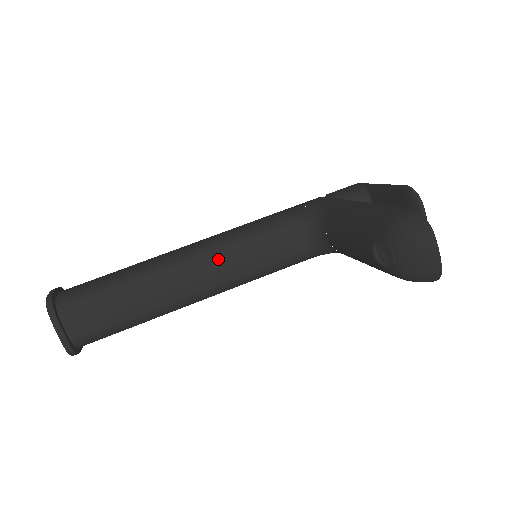
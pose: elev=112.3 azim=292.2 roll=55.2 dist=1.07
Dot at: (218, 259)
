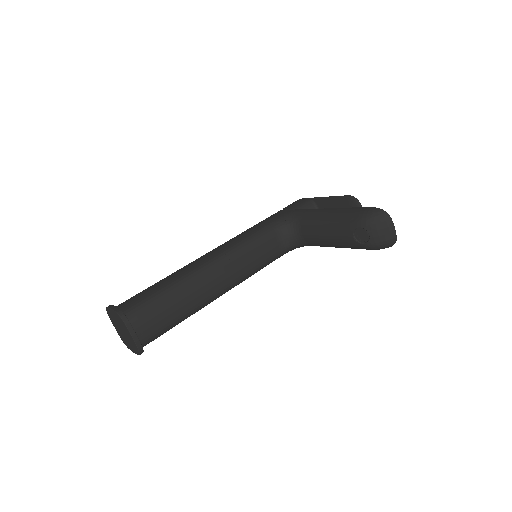
Dot at: (233, 262)
